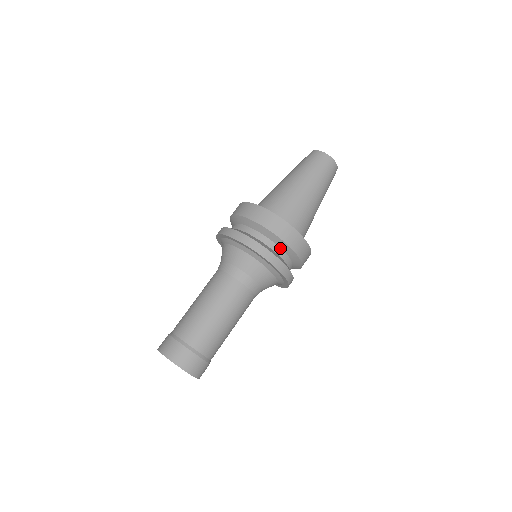
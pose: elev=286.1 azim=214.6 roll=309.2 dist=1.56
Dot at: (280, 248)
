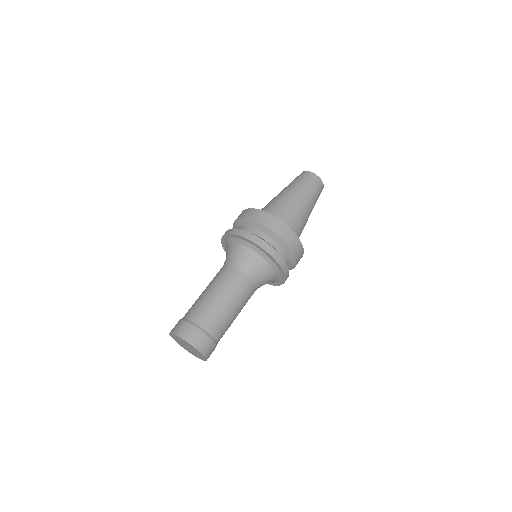
Dot at: (271, 239)
